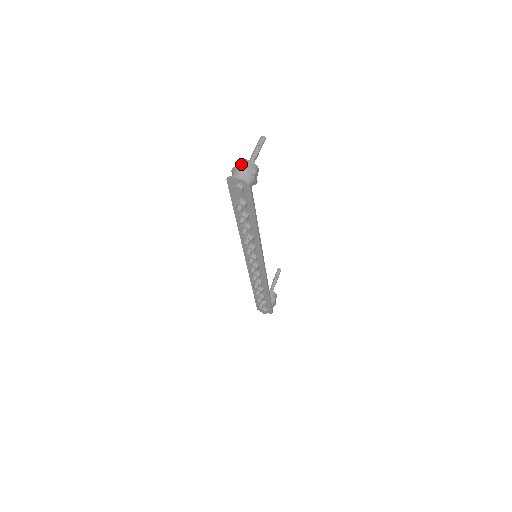
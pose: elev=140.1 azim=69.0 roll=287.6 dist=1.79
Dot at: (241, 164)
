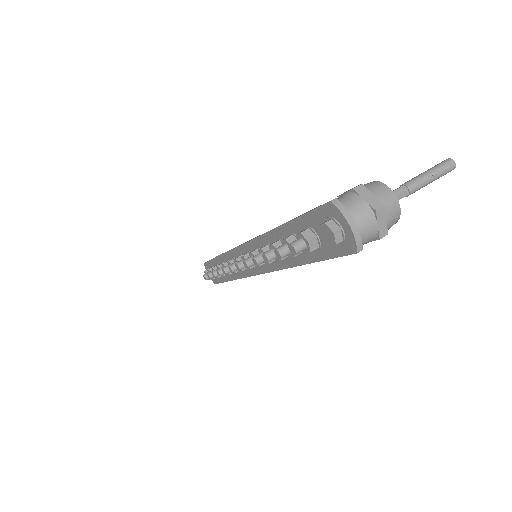
Dot at: (380, 198)
